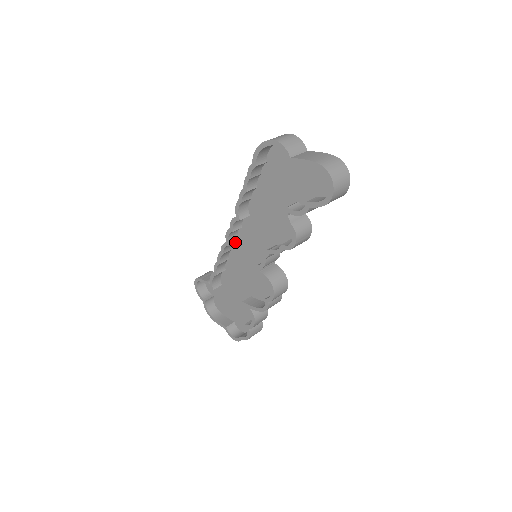
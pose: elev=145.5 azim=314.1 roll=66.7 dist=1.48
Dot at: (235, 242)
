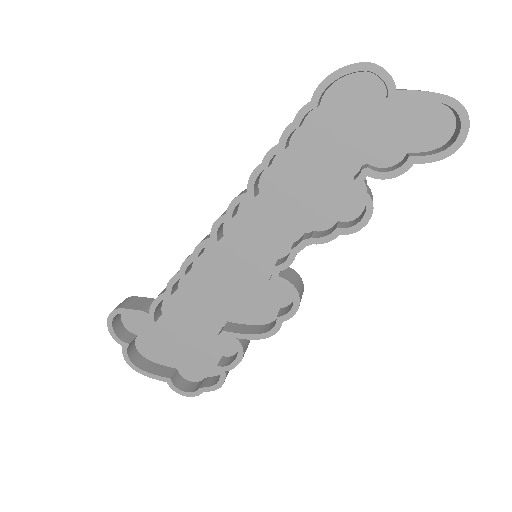
Dot at: occluded
